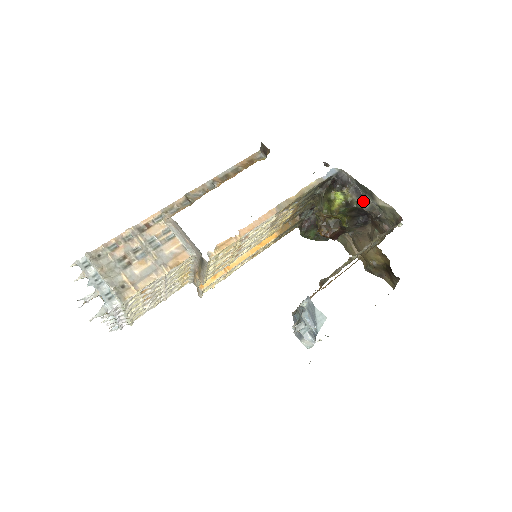
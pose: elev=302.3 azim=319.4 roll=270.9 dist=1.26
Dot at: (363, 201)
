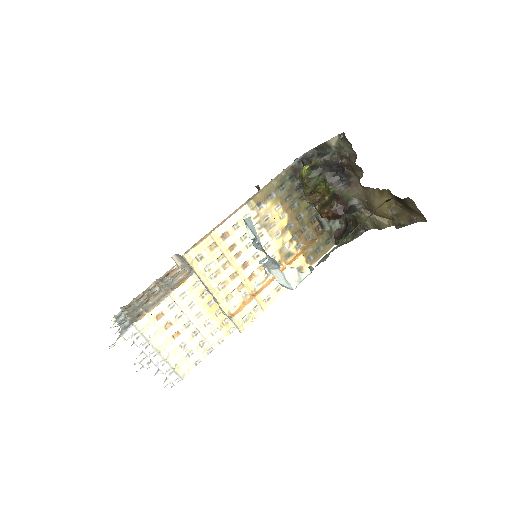
Dot at: (326, 156)
